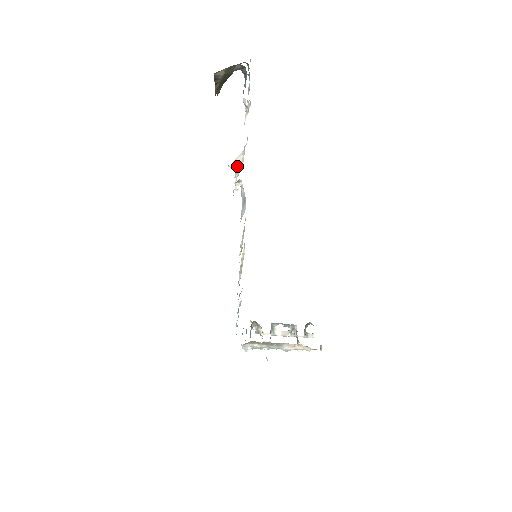
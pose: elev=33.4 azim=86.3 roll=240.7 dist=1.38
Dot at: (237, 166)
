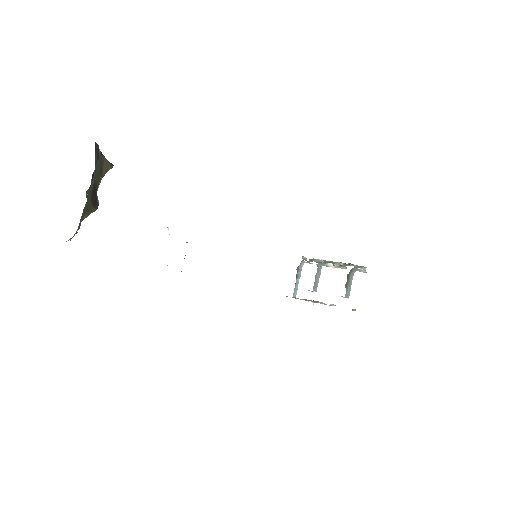
Dot at: occluded
